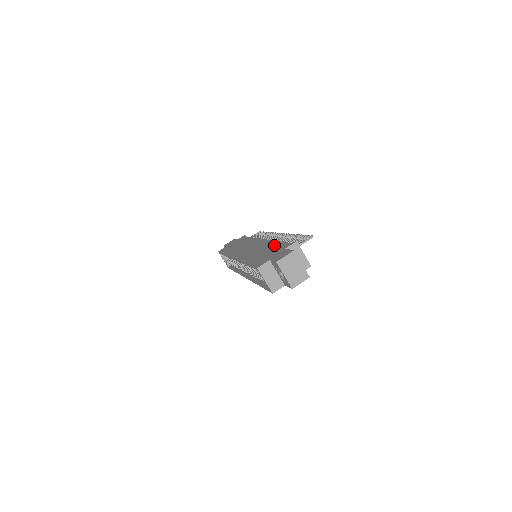
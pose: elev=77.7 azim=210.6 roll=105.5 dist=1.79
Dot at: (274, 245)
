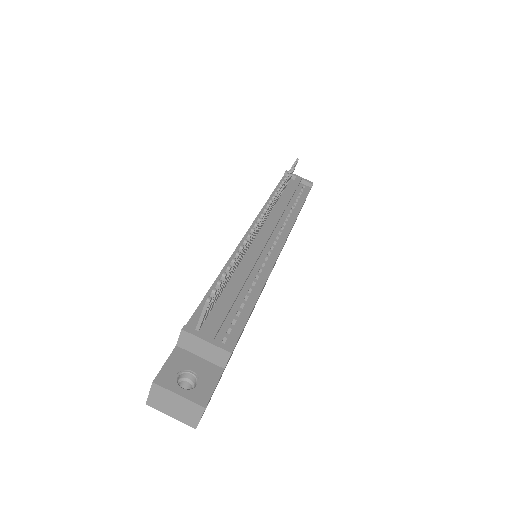
Dot at: occluded
